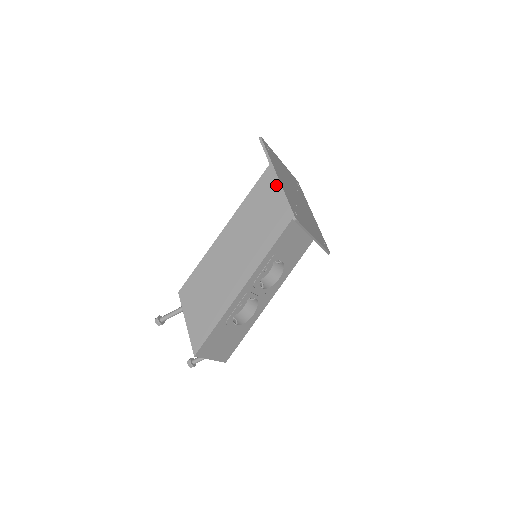
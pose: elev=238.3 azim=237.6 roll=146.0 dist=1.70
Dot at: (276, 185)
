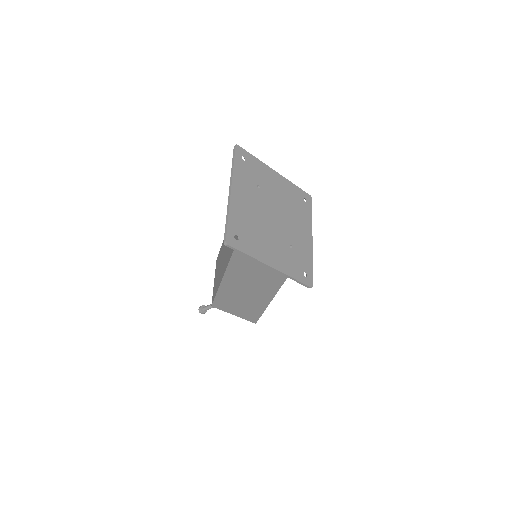
Dot at: occluded
